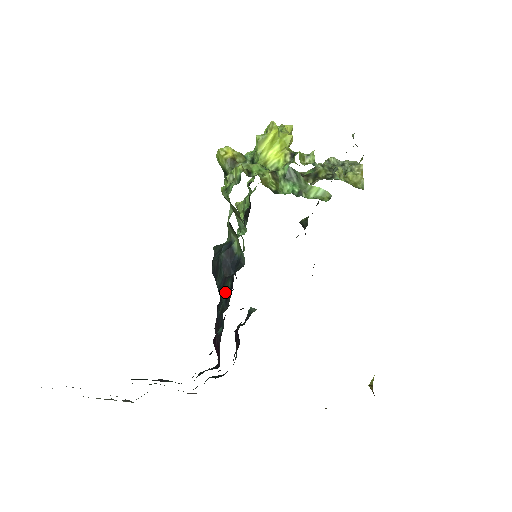
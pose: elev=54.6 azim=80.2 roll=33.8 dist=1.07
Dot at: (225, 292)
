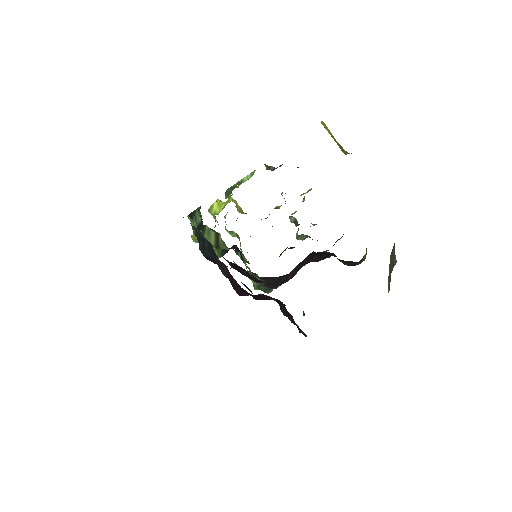
Dot at: occluded
